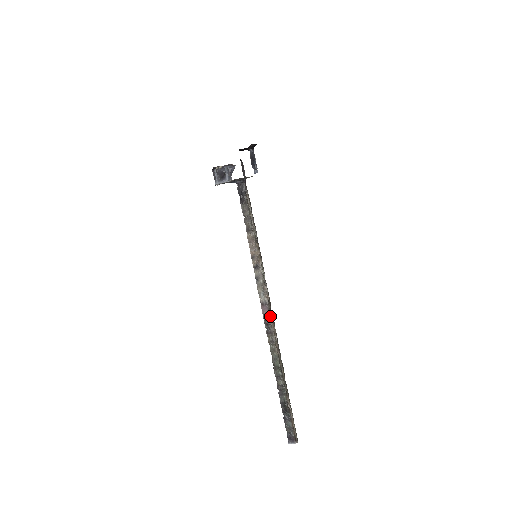
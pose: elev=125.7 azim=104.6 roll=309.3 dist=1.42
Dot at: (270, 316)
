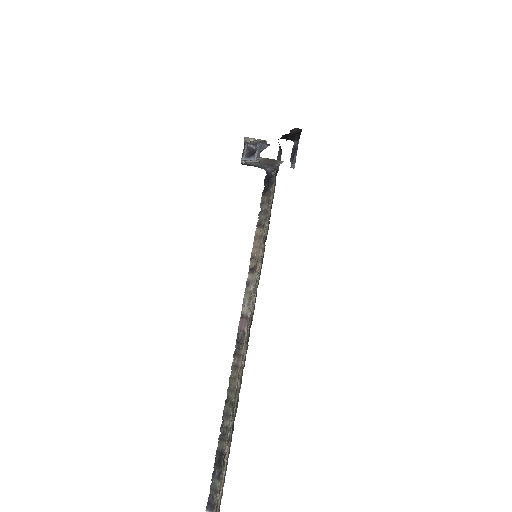
Dot at: (246, 334)
